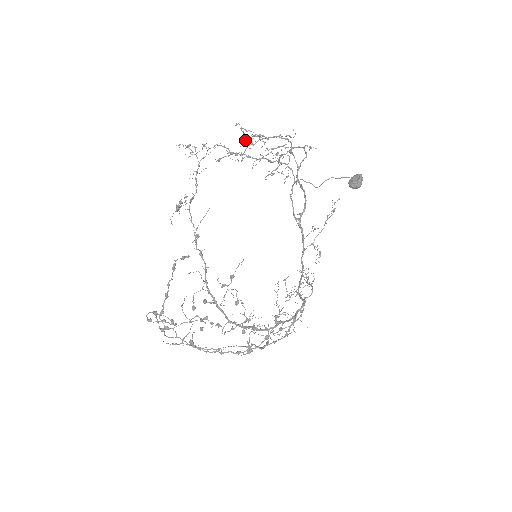
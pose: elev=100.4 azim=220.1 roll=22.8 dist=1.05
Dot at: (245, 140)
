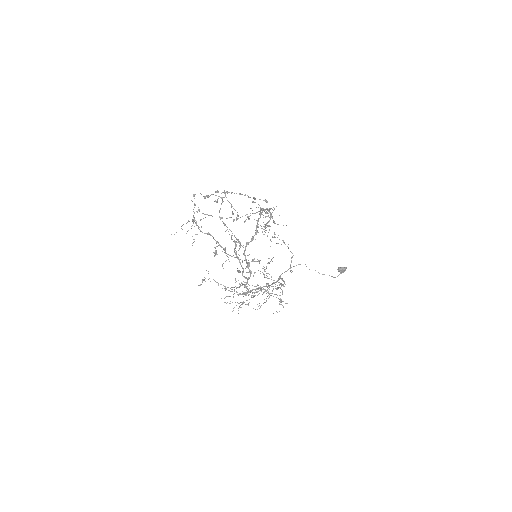
Dot at: (269, 262)
